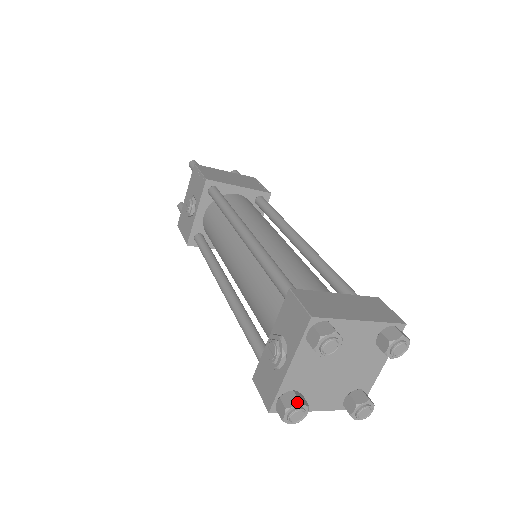
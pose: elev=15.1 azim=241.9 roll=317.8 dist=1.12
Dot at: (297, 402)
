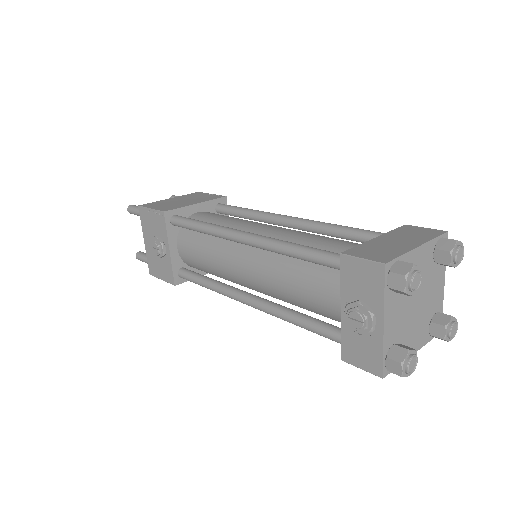
Dot at: (406, 351)
